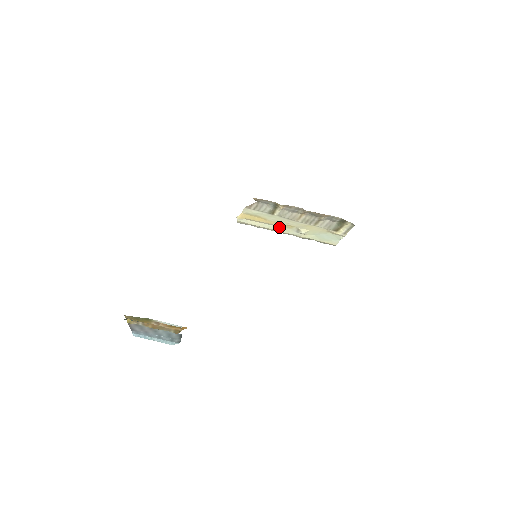
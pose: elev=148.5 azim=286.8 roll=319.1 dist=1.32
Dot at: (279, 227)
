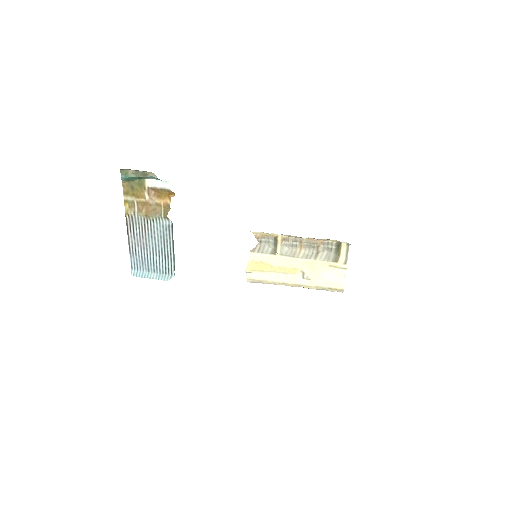
Dot at: (285, 275)
